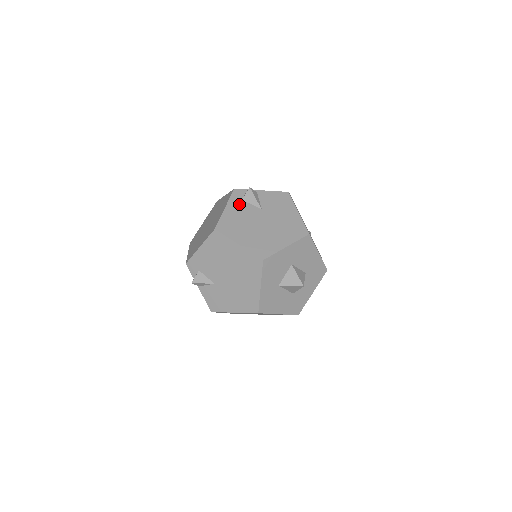
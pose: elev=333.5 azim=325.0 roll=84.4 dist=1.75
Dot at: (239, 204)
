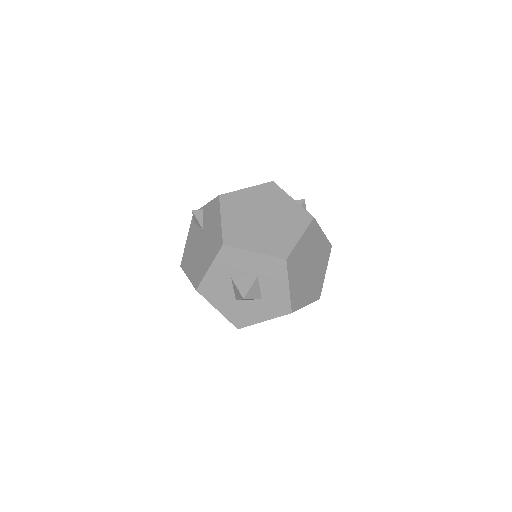
Dot at: (193, 230)
